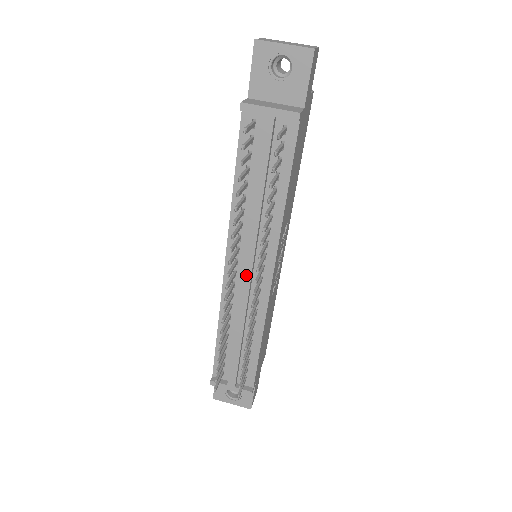
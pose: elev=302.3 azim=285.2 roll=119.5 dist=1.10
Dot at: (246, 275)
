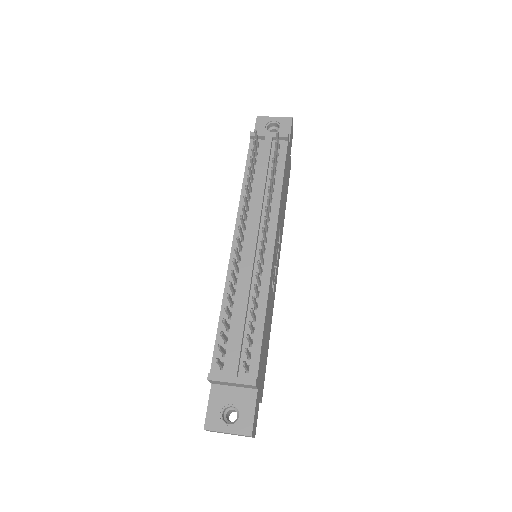
Dot at: (252, 243)
